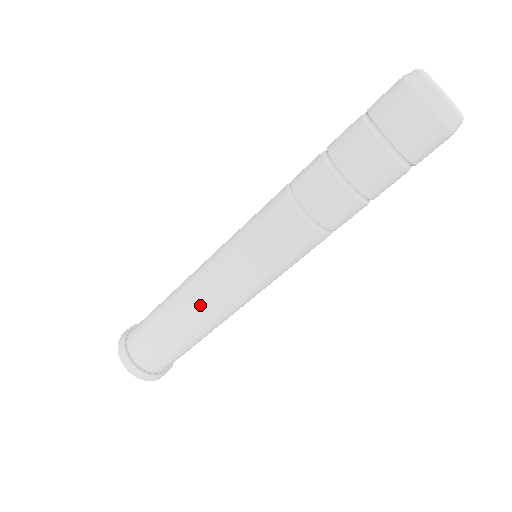
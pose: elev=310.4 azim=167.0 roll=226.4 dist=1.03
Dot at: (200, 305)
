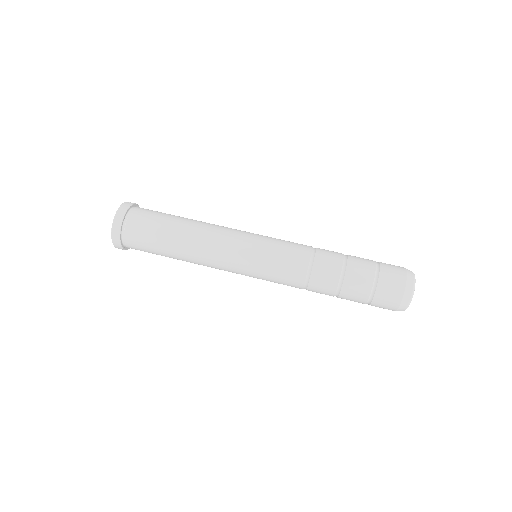
Dot at: (203, 263)
